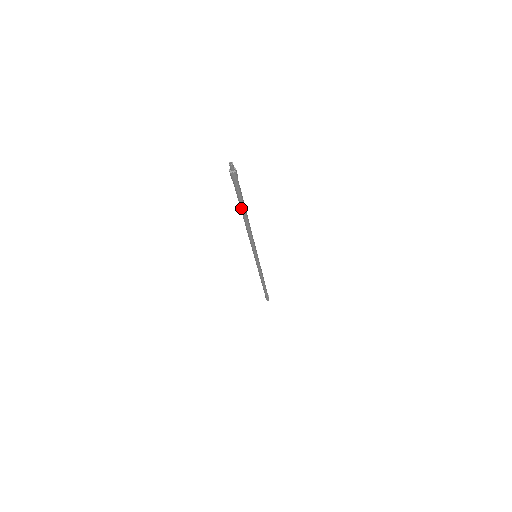
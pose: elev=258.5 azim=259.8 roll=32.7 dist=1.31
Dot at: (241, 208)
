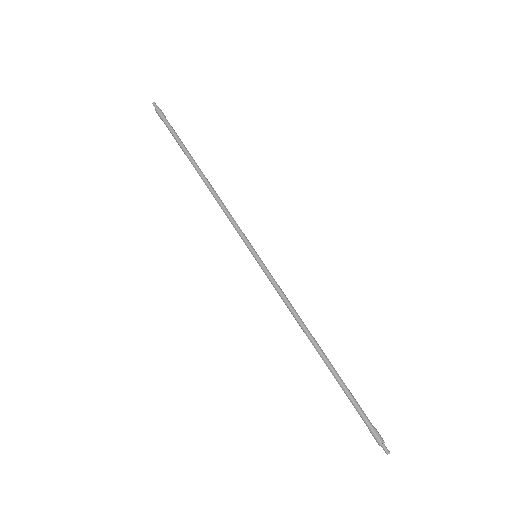
Dot at: (186, 154)
